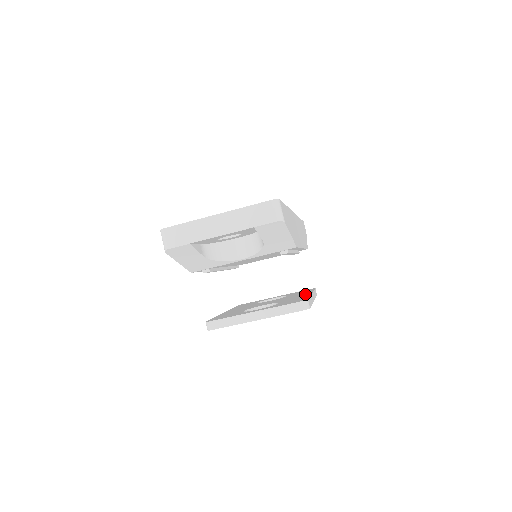
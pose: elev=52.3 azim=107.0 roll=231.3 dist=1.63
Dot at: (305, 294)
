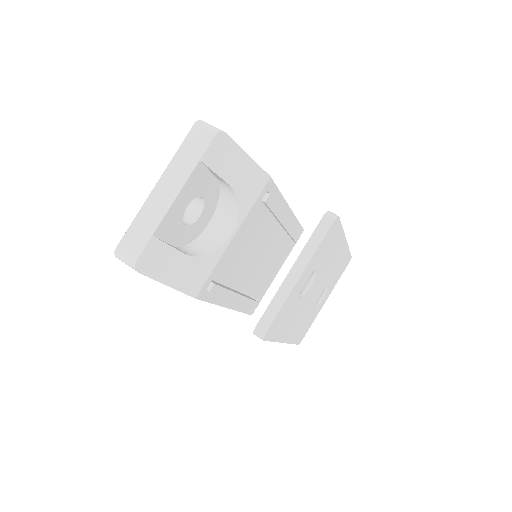
Dot at: occluded
